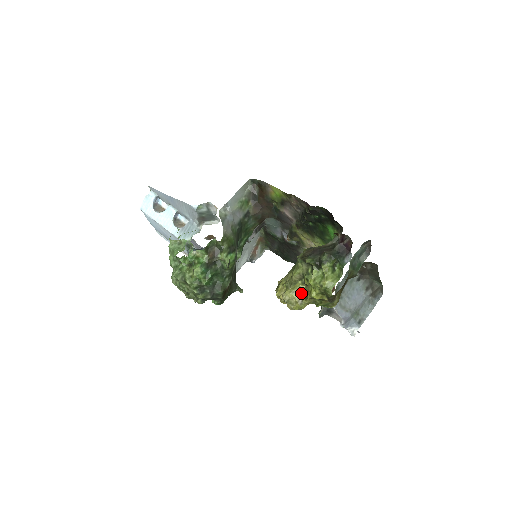
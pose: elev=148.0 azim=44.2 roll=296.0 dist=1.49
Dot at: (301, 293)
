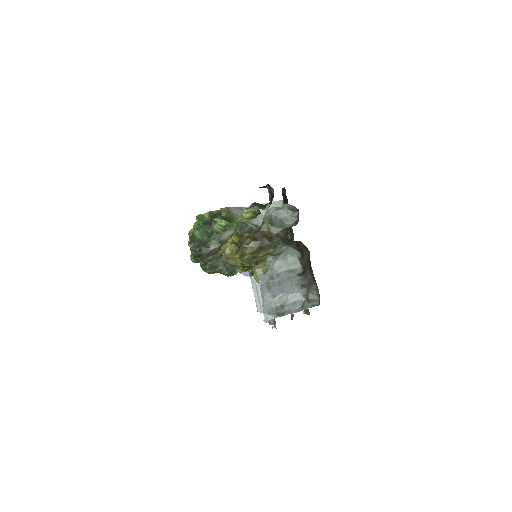
Dot at: occluded
